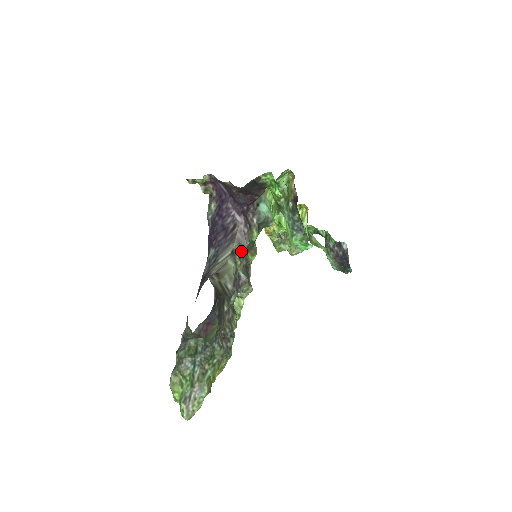
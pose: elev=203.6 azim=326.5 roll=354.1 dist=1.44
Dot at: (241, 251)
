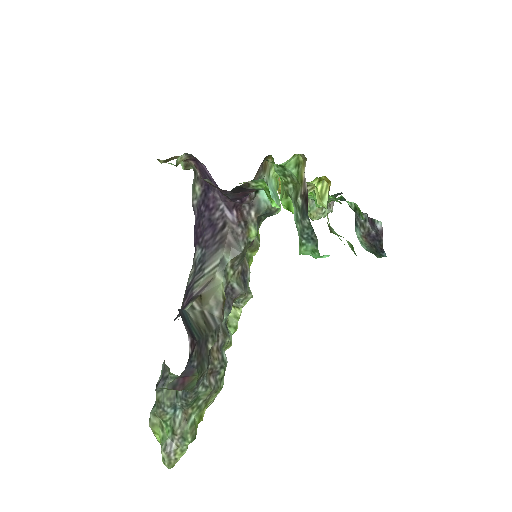
Dot at: (233, 259)
